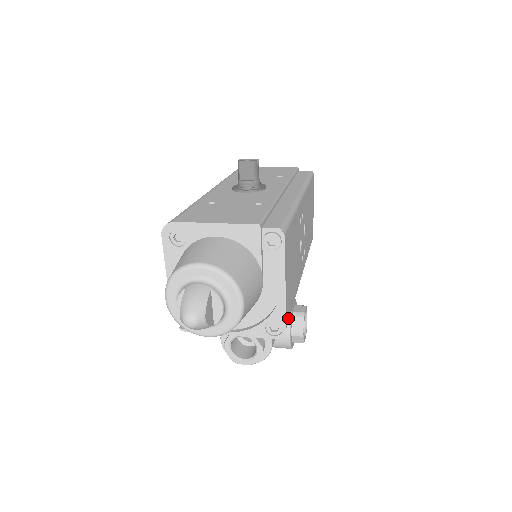
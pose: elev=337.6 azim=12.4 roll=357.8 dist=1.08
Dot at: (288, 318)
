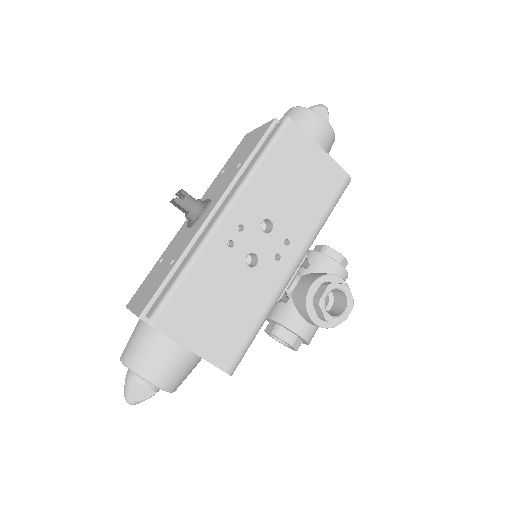
Dot at: (232, 359)
